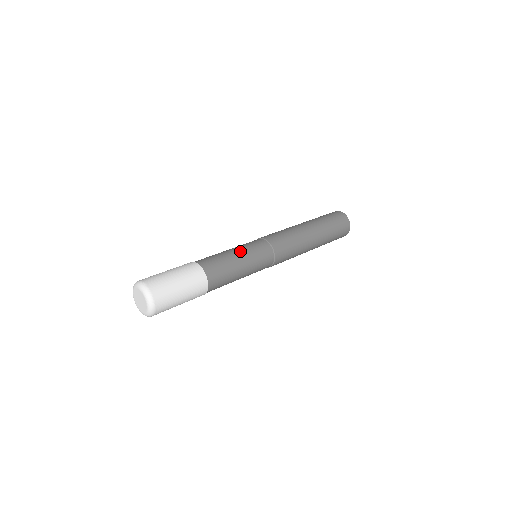
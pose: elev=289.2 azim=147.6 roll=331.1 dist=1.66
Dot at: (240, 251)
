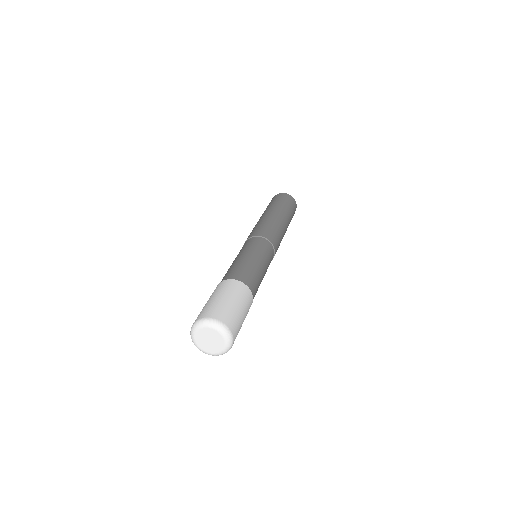
Dot at: (244, 253)
